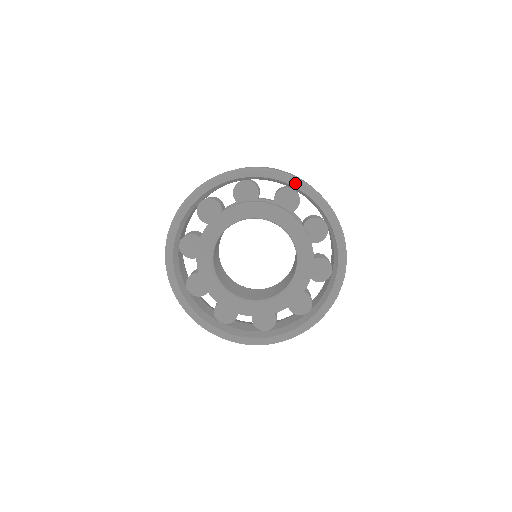
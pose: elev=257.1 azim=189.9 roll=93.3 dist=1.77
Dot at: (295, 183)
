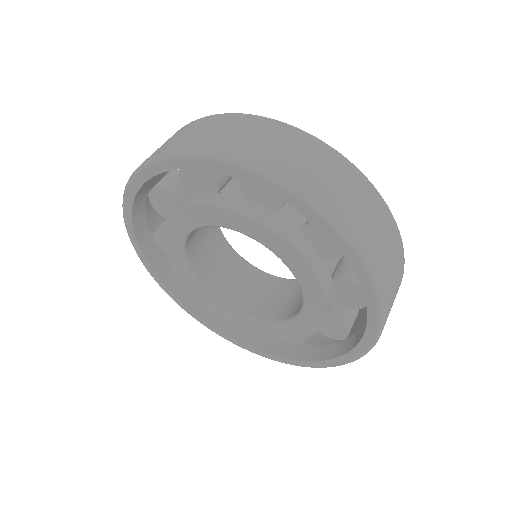
Dot at: (341, 244)
